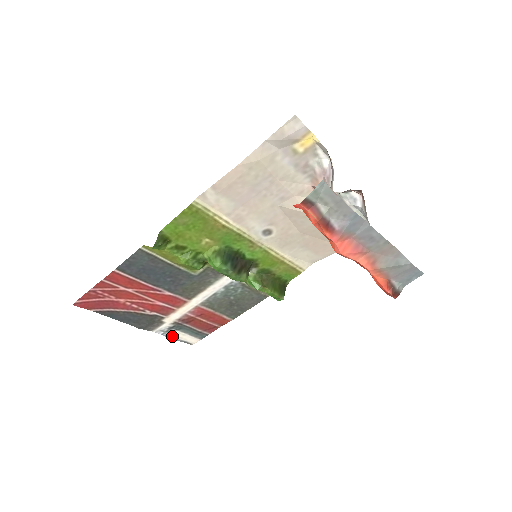
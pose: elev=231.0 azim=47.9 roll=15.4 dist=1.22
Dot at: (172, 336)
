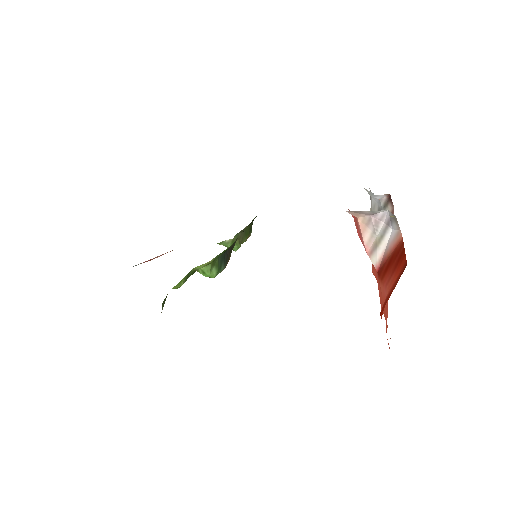
Dot at: occluded
